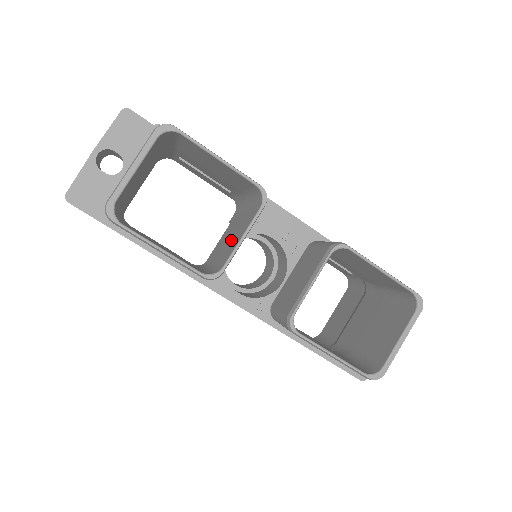
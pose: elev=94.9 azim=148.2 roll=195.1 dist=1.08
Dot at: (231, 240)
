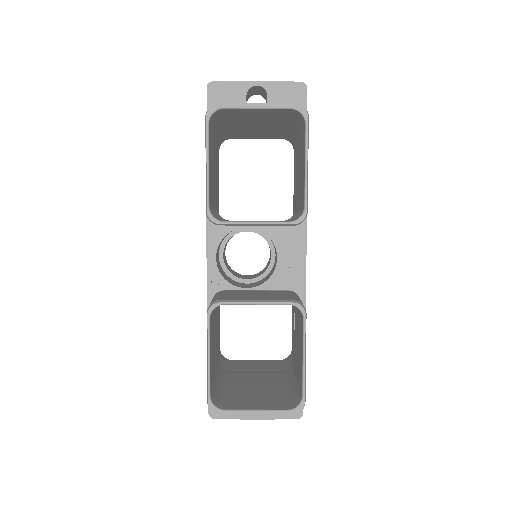
Dot at: occluded
